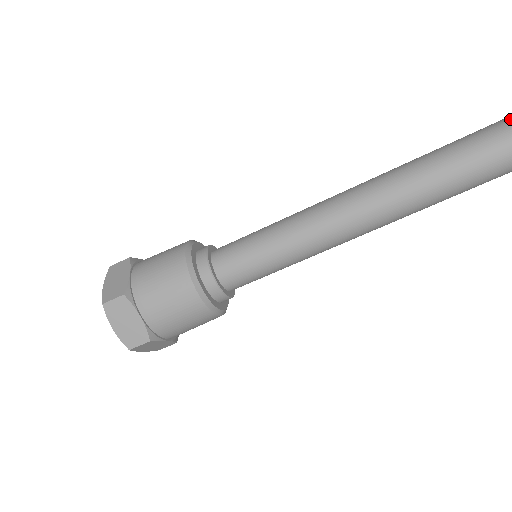
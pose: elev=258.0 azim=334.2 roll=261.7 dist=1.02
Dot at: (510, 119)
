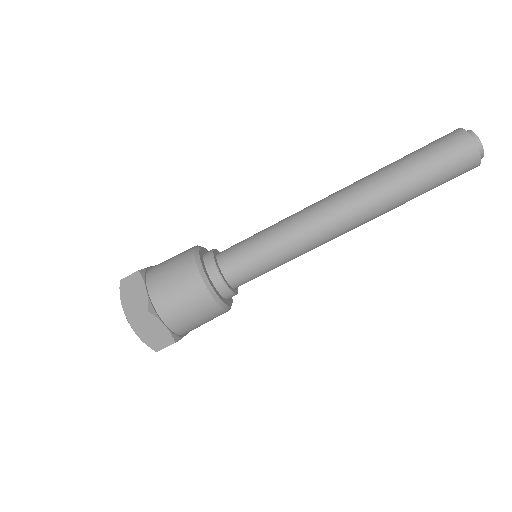
Dot at: (466, 132)
